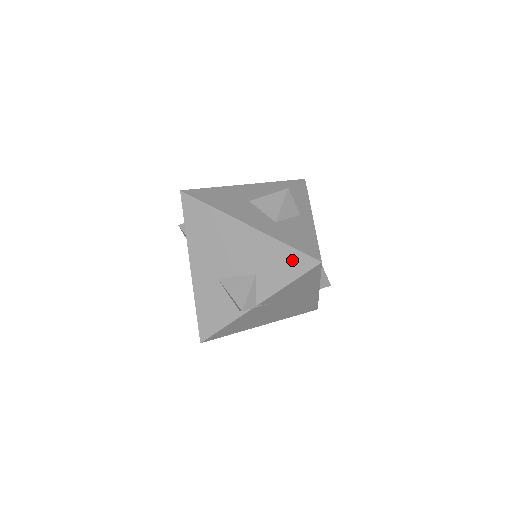
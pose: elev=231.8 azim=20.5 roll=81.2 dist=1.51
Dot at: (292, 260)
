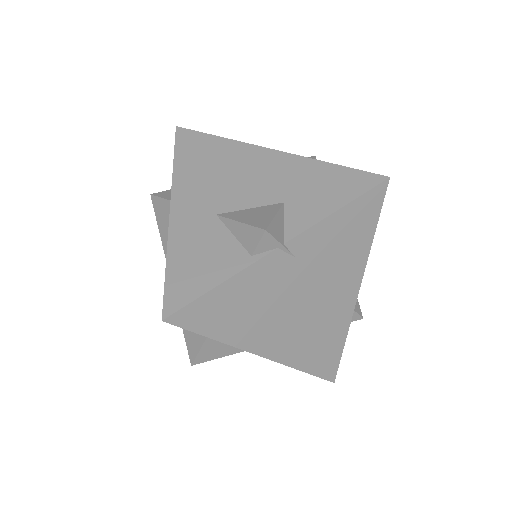
Dot at: (343, 179)
